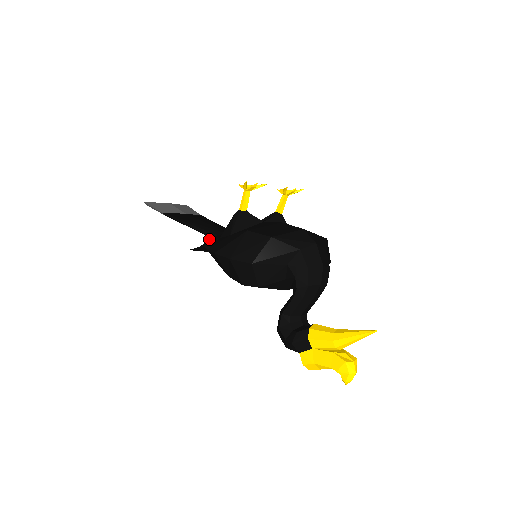
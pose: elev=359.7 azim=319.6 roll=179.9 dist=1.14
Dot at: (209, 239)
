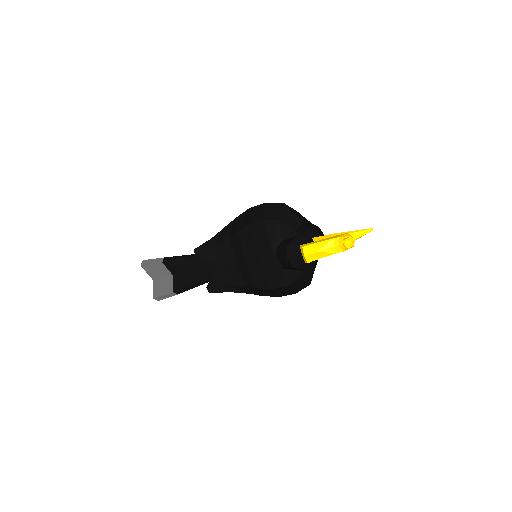
Dot at: occluded
